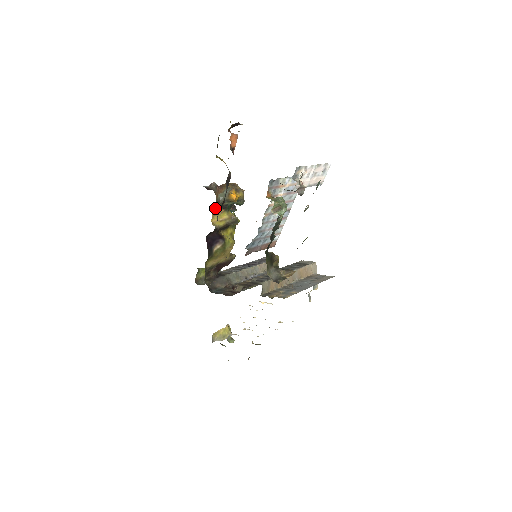
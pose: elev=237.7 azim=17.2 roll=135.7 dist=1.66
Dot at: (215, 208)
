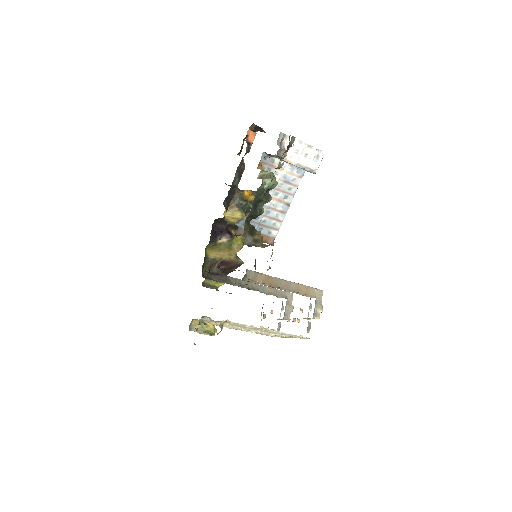
Dot at: occluded
